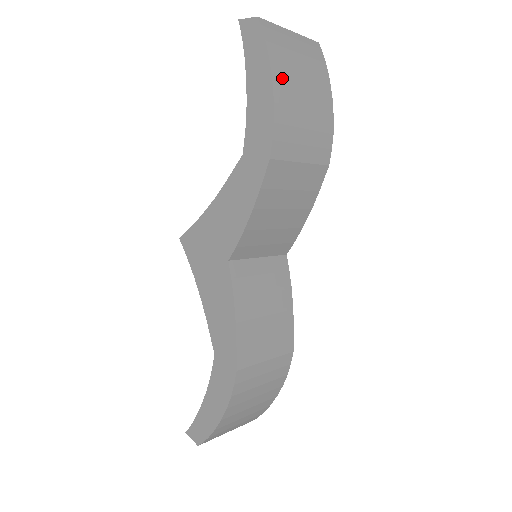
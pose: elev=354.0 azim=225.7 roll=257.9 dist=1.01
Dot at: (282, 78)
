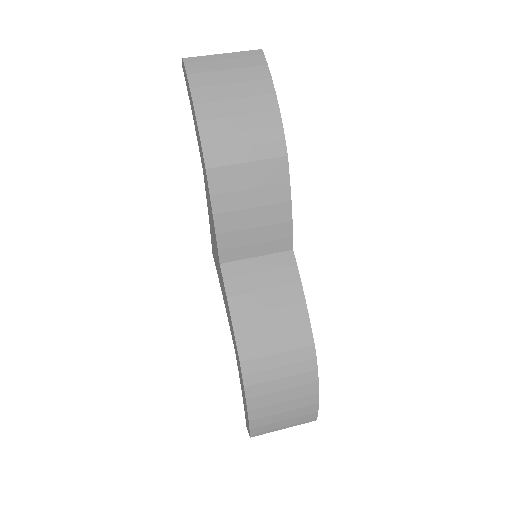
Dot at: (205, 98)
